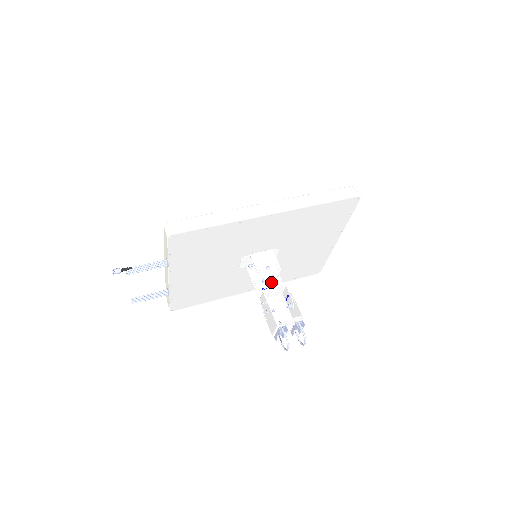
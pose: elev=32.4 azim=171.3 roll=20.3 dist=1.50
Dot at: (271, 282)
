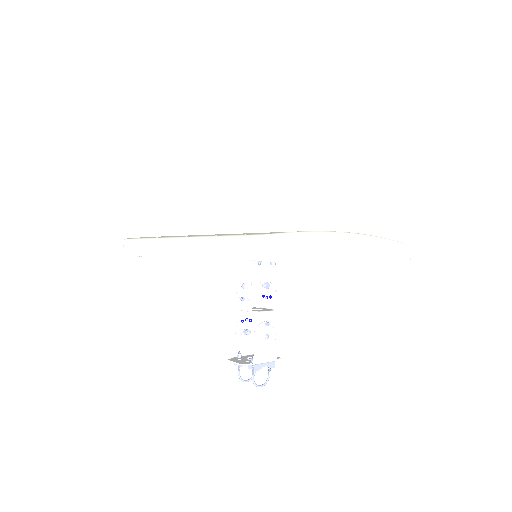
Dot at: (242, 304)
